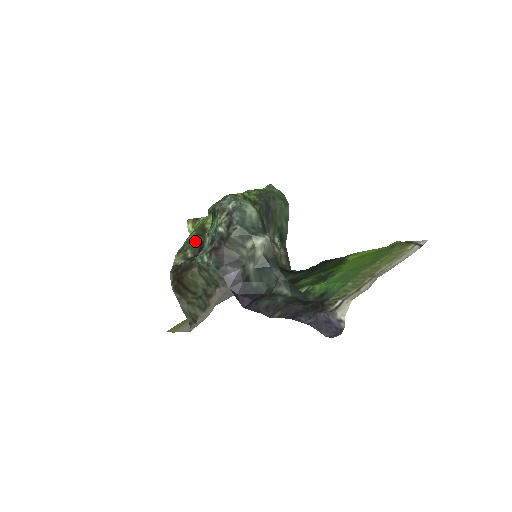
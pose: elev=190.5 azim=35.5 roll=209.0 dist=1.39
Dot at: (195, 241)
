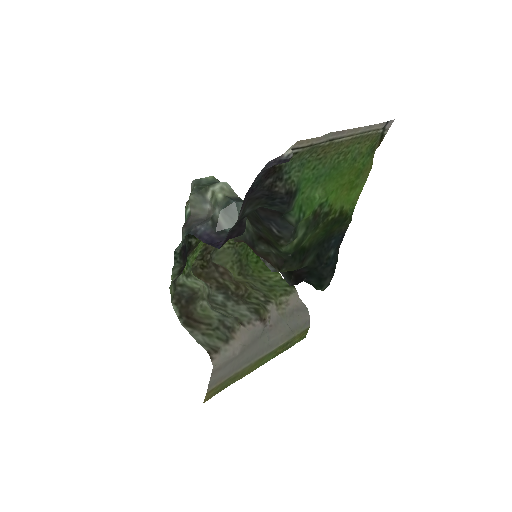
Dot at: occluded
